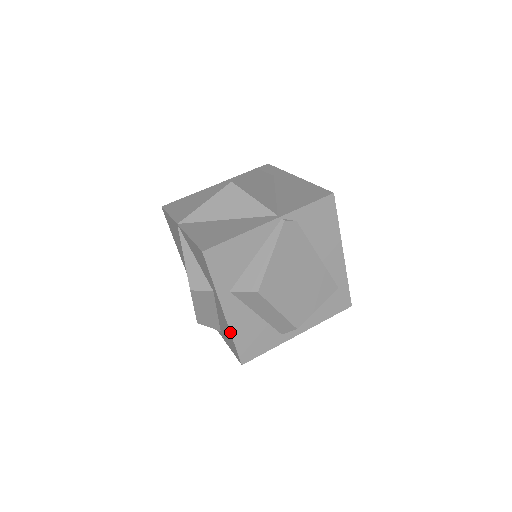
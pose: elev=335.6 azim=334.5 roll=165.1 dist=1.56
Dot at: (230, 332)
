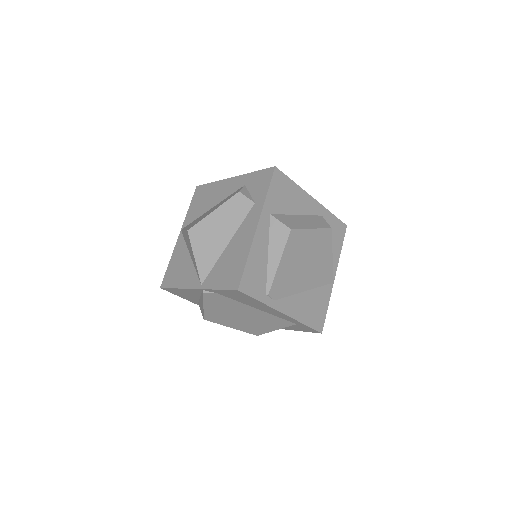
Dot at: occluded
